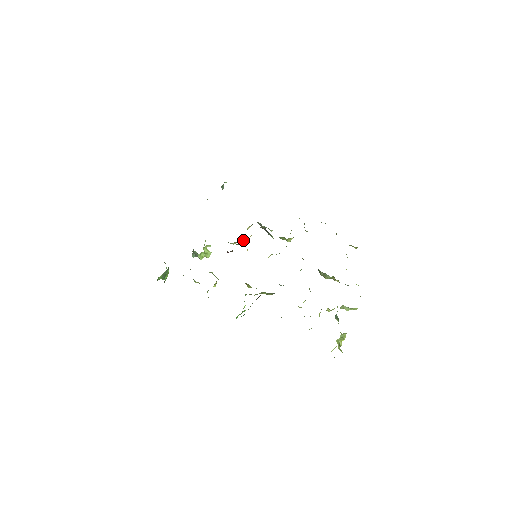
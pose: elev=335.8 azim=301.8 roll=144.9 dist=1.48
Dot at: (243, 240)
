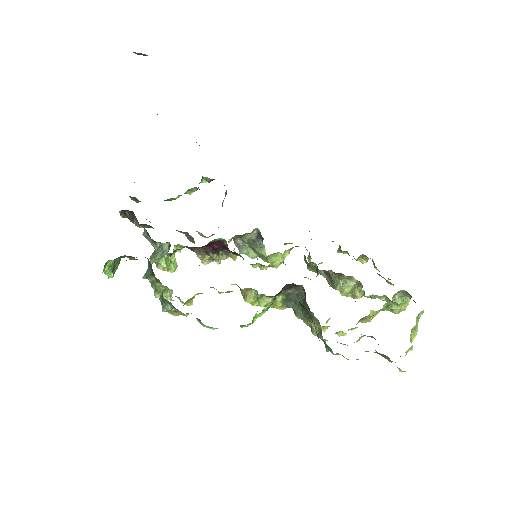
Dot at: occluded
